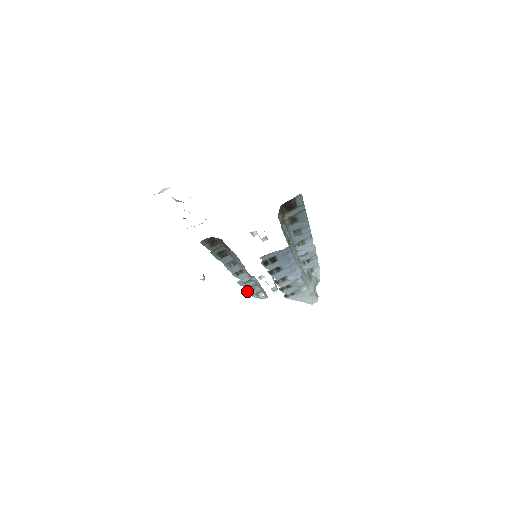
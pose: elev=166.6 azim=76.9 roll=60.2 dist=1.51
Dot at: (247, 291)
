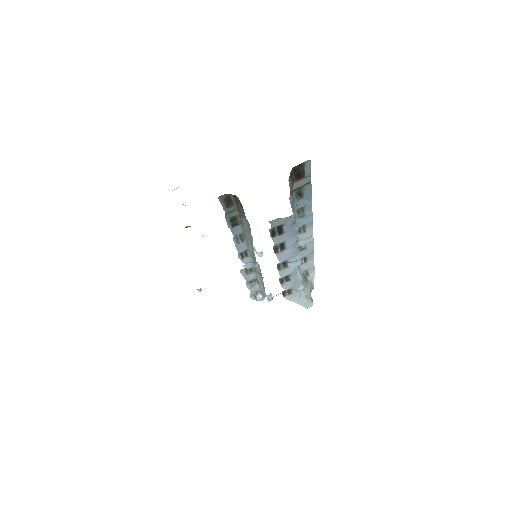
Dot at: (247, 287)
